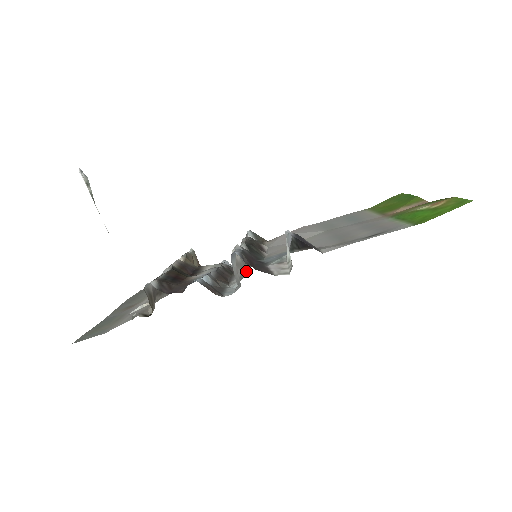
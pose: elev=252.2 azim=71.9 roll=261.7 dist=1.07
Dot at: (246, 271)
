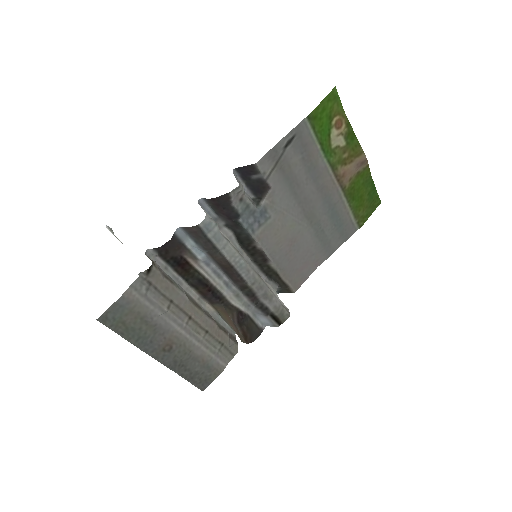
Dot at: (251, 267)
